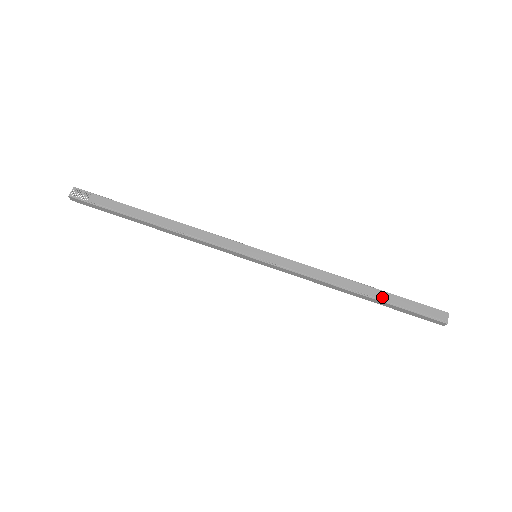
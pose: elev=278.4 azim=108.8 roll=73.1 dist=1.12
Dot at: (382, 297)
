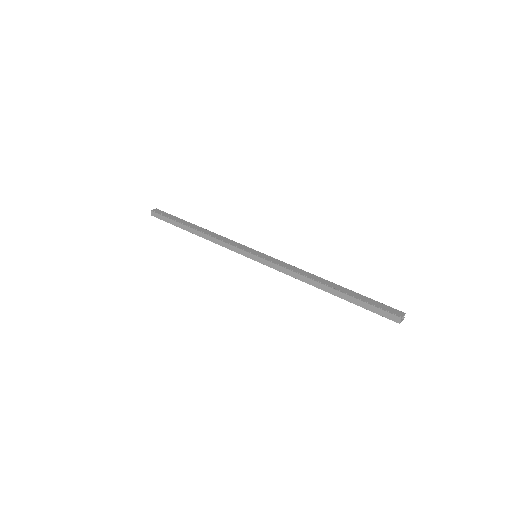
Dot at: (346, 292)
